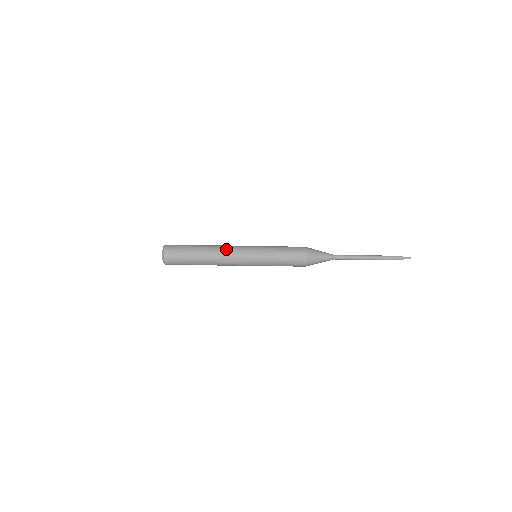
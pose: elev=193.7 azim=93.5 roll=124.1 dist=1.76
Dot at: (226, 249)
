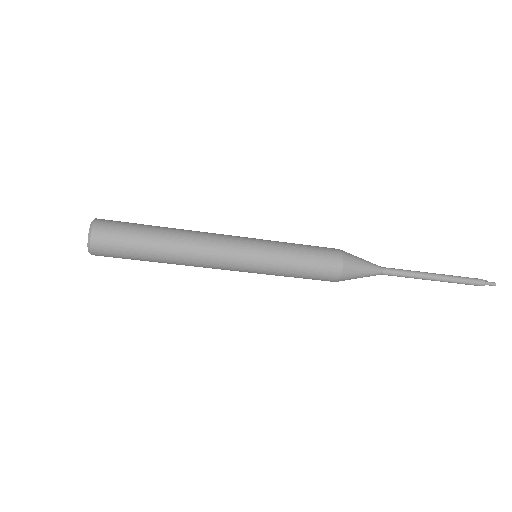
Dot at: (207, 232)
